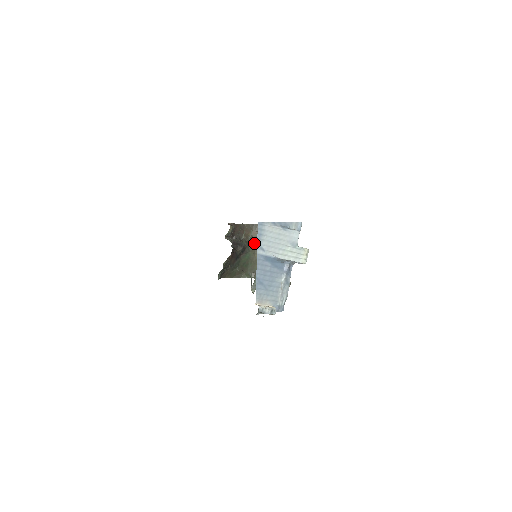
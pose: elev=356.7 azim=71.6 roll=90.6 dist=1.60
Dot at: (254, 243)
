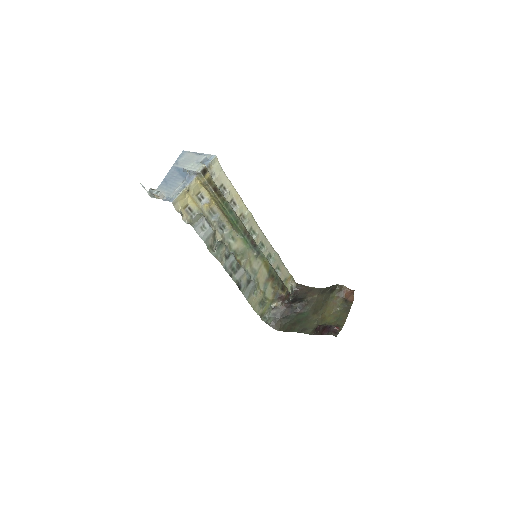
Dot at: (316, 304)
